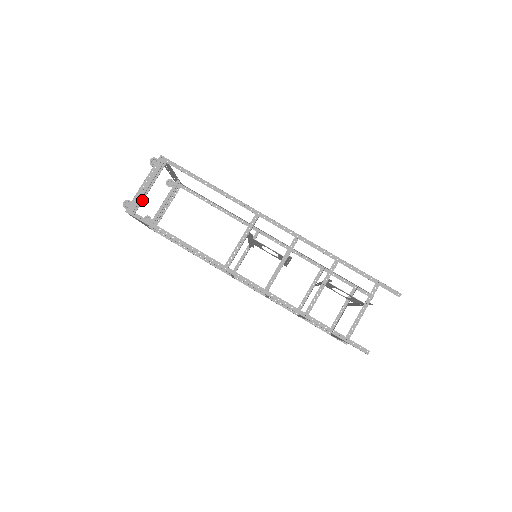
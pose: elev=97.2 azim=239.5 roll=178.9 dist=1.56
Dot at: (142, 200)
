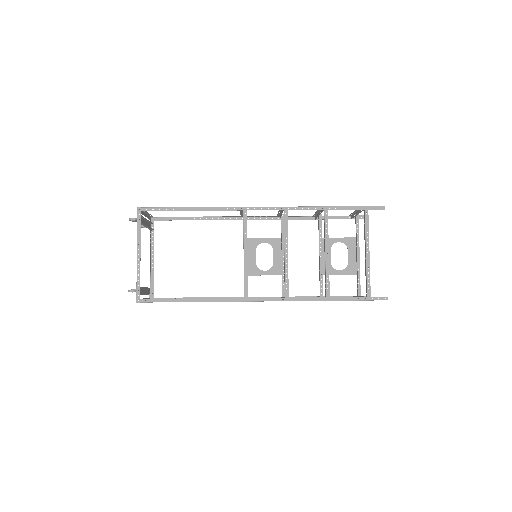
Dot at: (144, 225)
